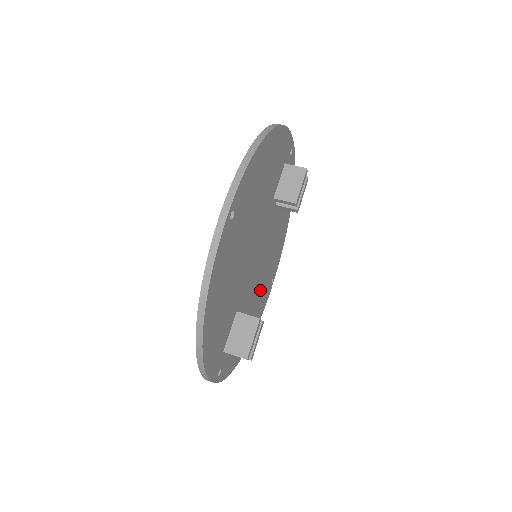
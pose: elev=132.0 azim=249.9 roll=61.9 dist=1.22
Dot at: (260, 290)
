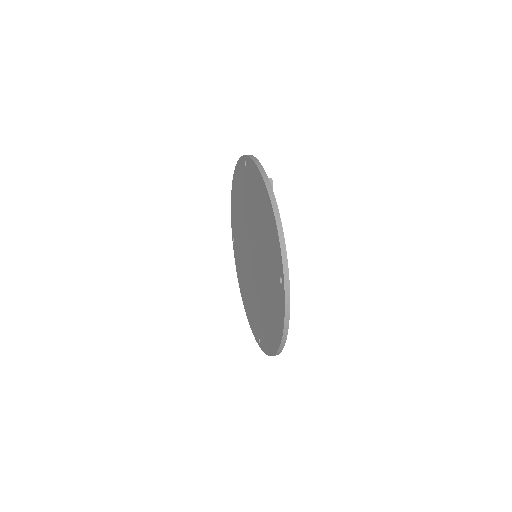
Dot at: occluded
